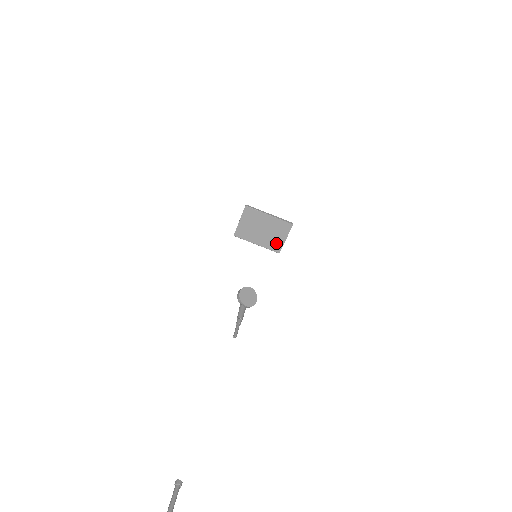
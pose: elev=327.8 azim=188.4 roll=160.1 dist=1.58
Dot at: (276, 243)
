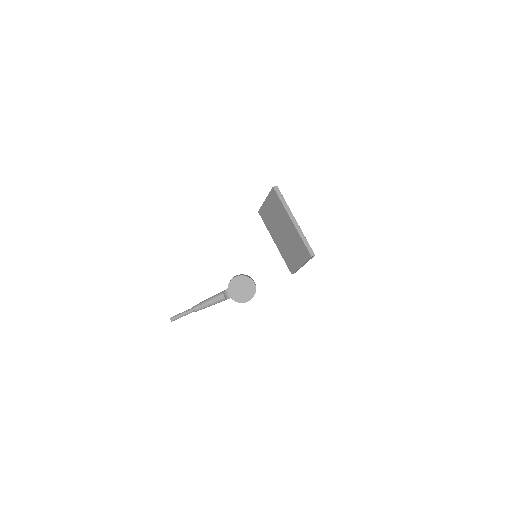
Dot at: (291, 260)
